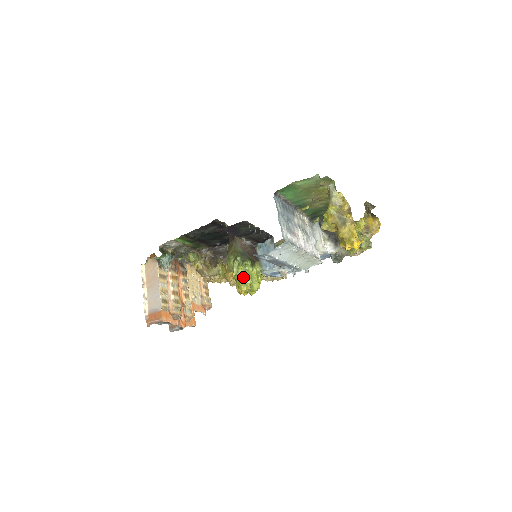
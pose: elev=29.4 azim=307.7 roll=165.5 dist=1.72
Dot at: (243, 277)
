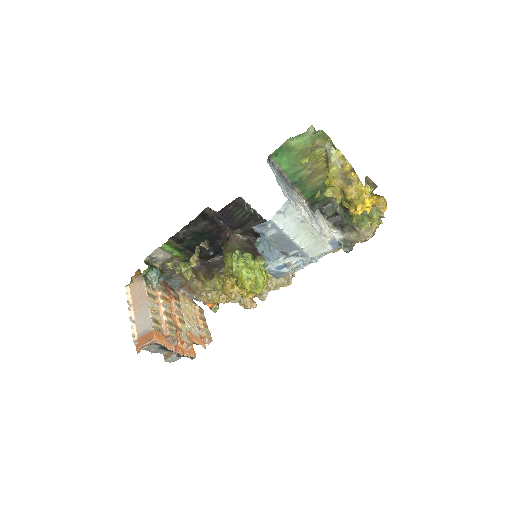
Dot at: (245, 271)
